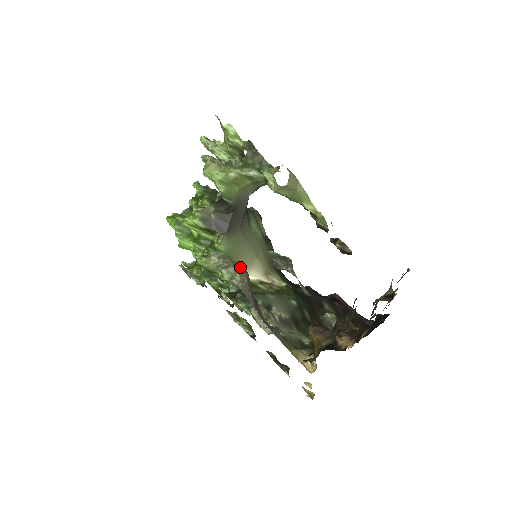
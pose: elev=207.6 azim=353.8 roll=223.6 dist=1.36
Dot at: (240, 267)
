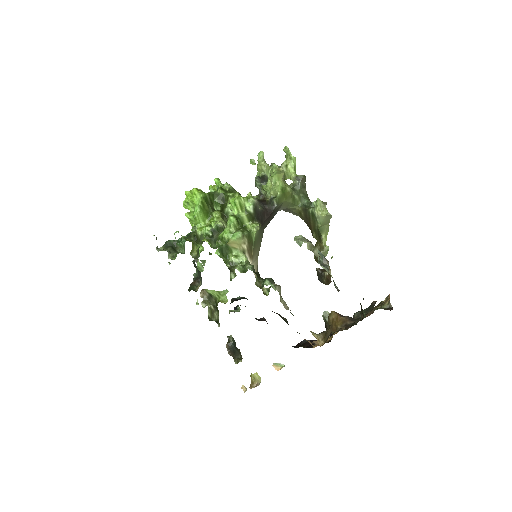
Dot at: (313, 247)
